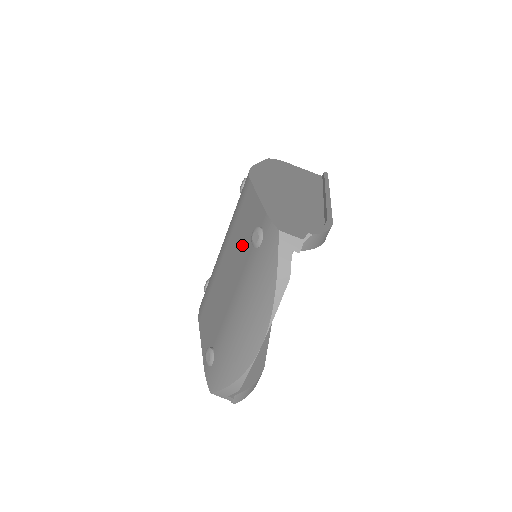
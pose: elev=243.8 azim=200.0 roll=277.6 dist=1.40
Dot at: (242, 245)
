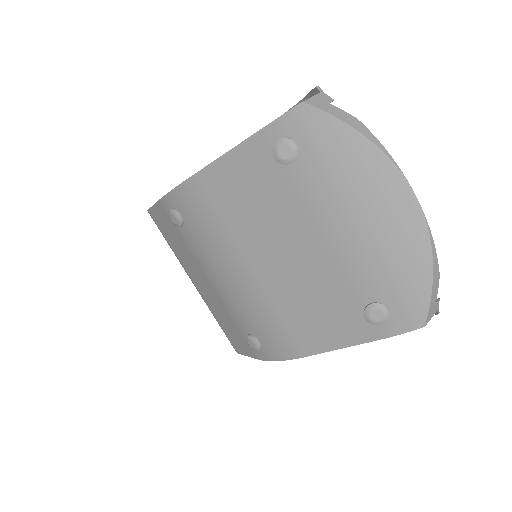
Dot at: (268, 203)
